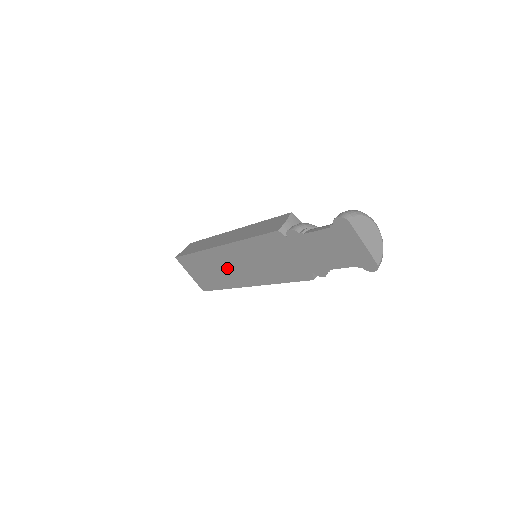
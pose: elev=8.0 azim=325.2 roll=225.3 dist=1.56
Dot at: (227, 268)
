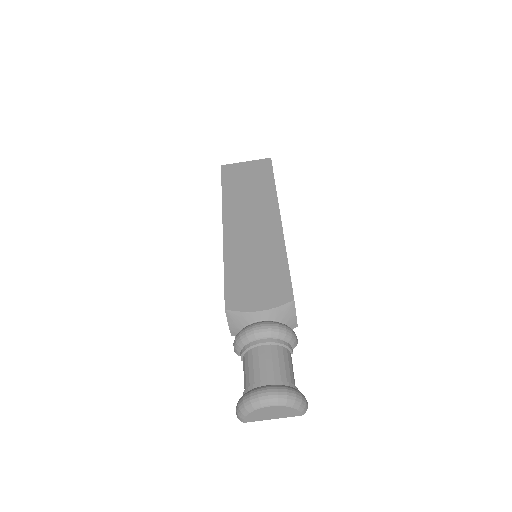
Dot at: occluded
